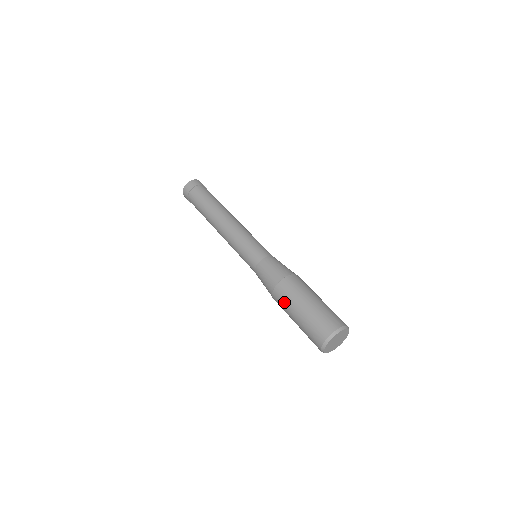
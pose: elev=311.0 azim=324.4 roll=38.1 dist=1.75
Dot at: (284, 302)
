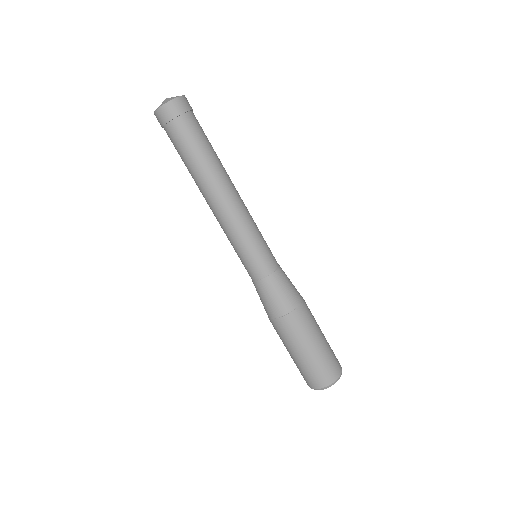
Dot at: occluded
